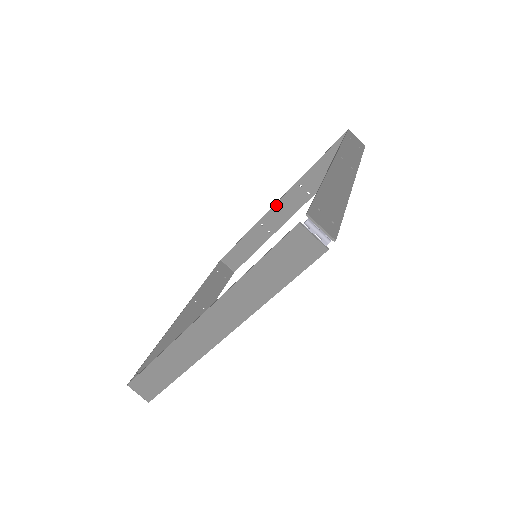
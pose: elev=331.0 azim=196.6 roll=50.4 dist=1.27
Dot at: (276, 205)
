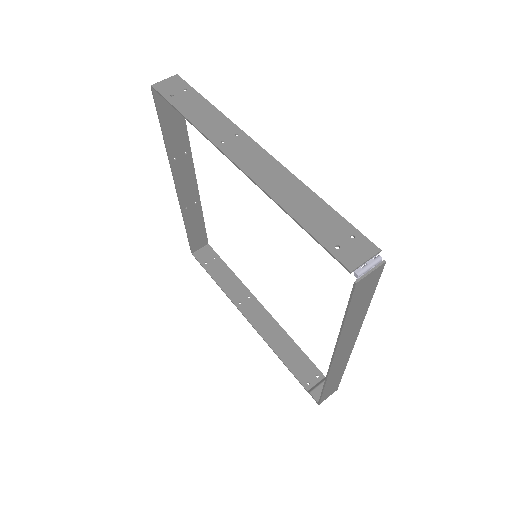
Dot at: (178, 189)
